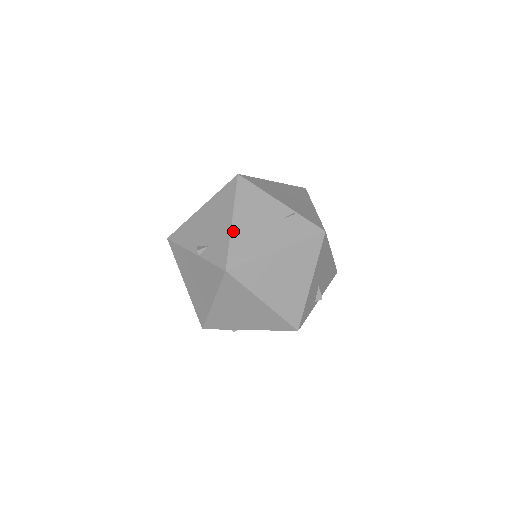
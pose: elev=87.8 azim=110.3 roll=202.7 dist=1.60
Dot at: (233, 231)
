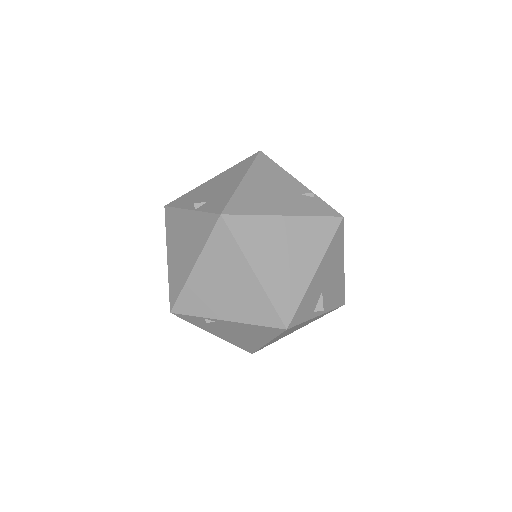
Dot at: (240, 187)
